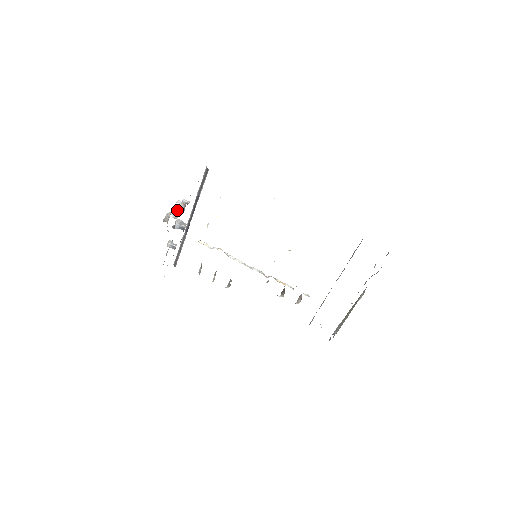
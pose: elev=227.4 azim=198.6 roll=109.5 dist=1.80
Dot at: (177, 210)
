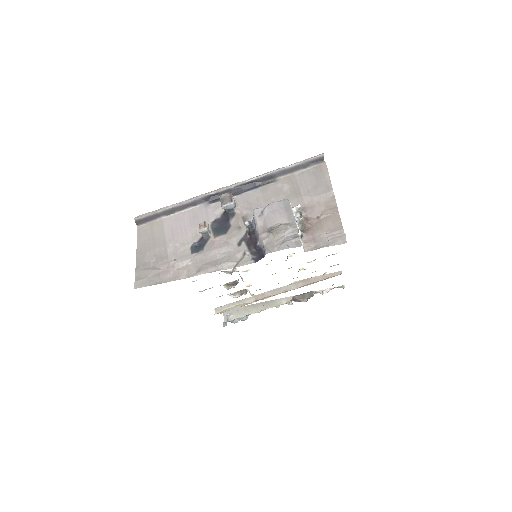
Dot at: (298, 227)
